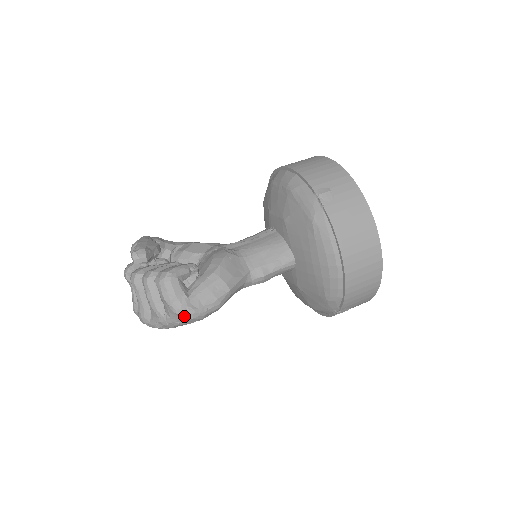
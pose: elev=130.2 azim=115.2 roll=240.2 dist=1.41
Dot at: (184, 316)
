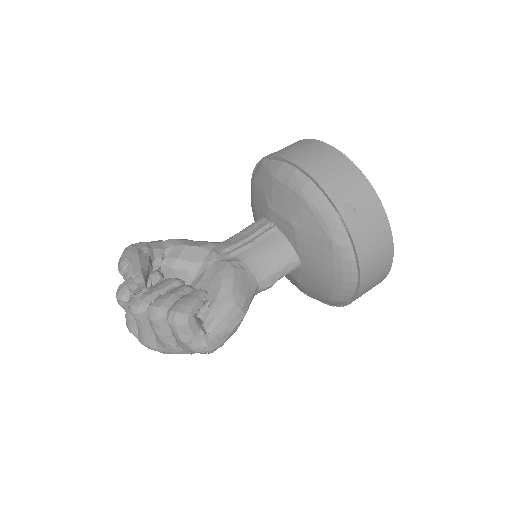
Dot at: (203, 353)
